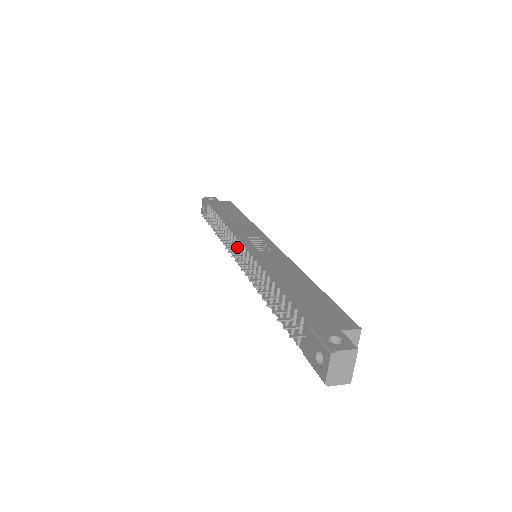
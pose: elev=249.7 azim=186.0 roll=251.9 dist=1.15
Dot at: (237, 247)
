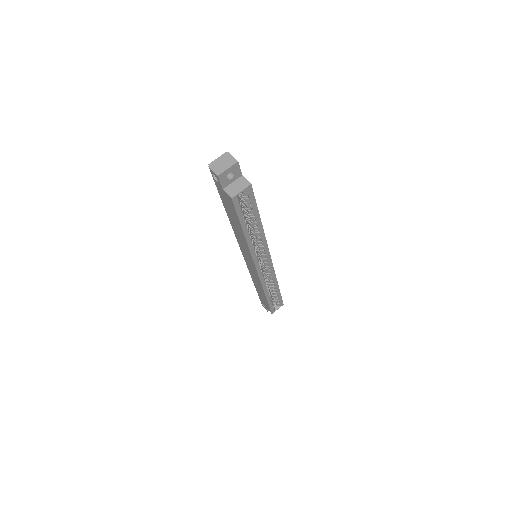
Dot at: occluded
